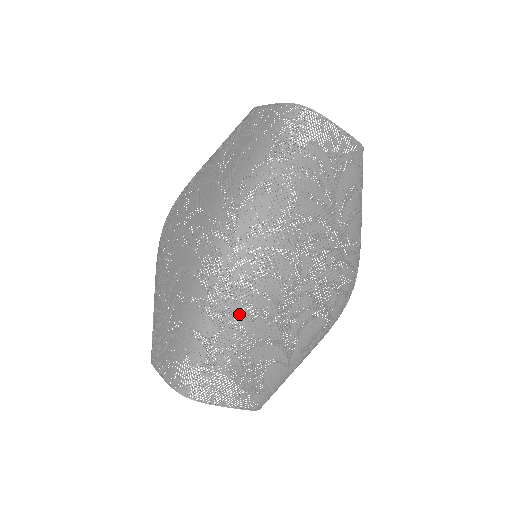
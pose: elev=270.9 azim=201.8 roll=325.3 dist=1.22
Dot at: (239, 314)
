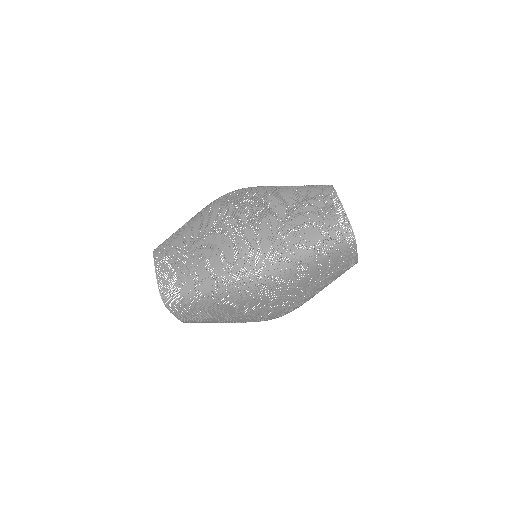
Dot at: (226, 299)
